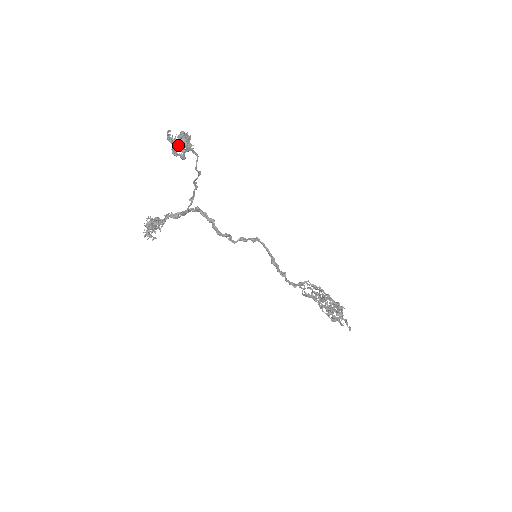
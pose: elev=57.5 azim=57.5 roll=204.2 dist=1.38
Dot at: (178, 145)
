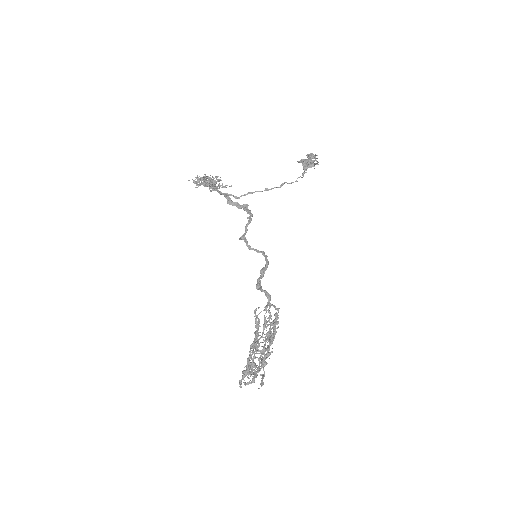
Dot at: occluded
